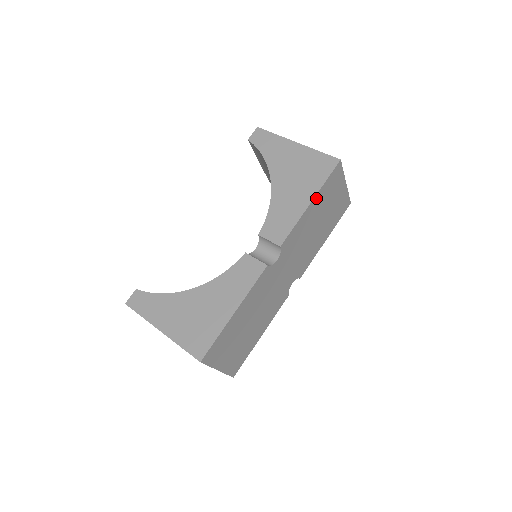
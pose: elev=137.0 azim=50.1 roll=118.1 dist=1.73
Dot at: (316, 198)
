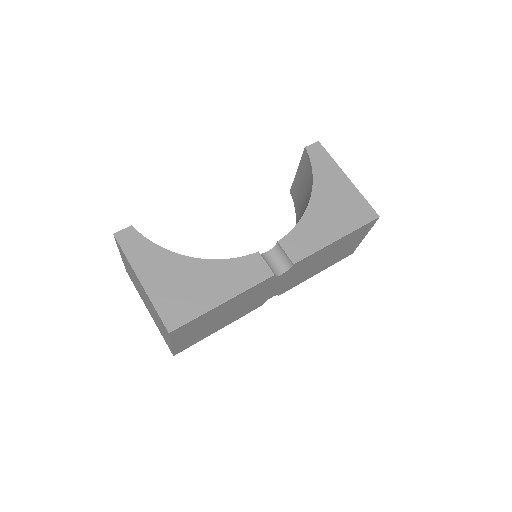
Dot at: (343, 238)
